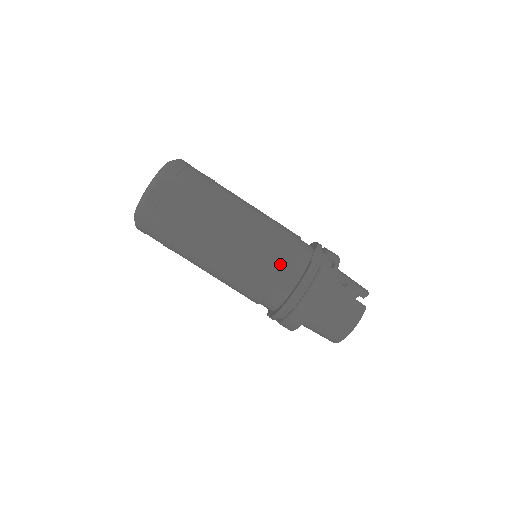
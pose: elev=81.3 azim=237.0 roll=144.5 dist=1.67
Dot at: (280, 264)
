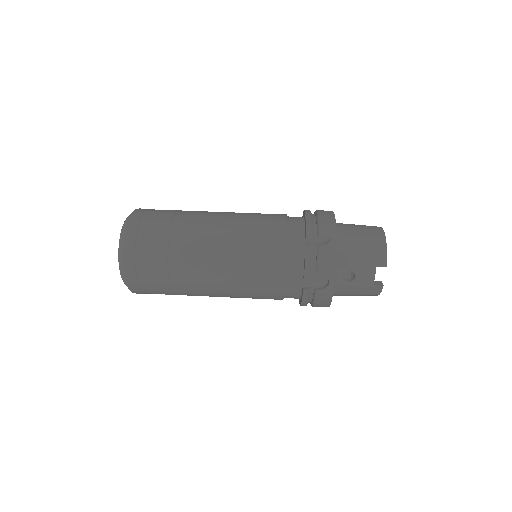
Dot at: occluded
